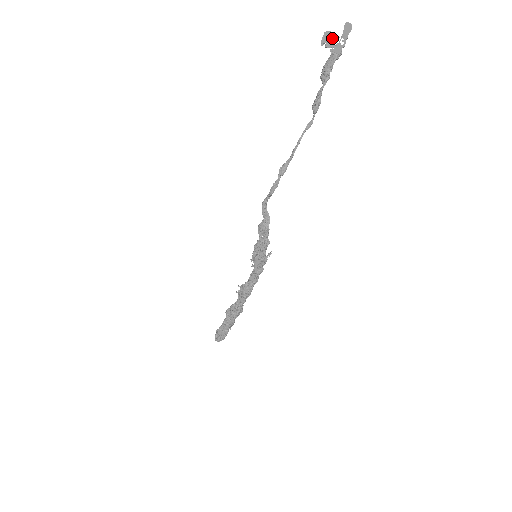
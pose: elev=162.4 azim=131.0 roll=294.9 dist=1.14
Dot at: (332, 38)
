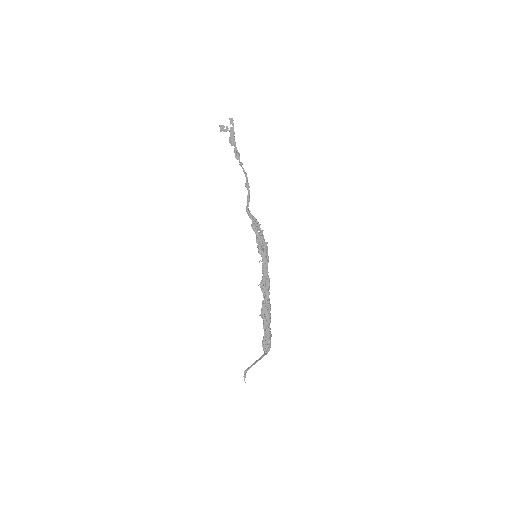
Dot at: occluded
